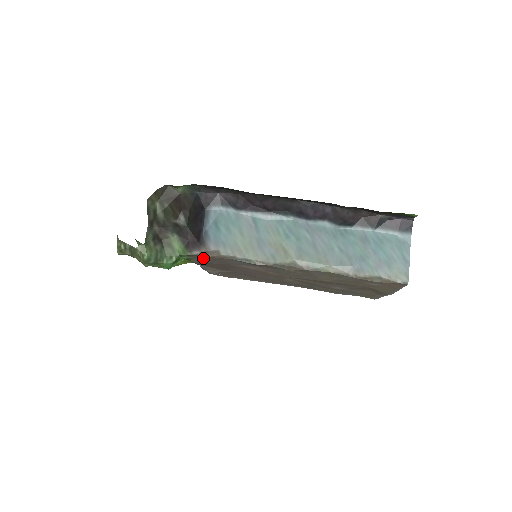
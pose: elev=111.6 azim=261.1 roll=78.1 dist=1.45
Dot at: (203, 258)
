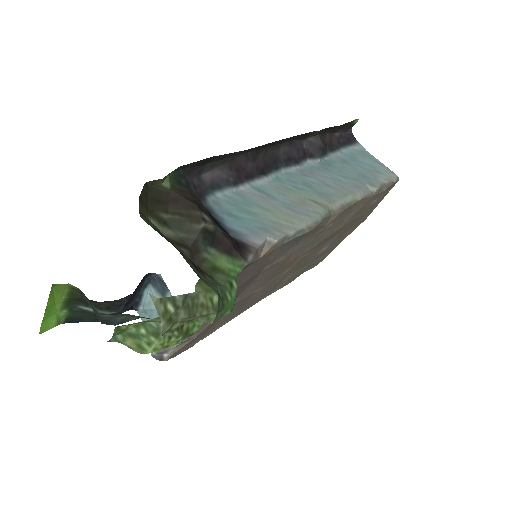
Dot at: (246, 272)
